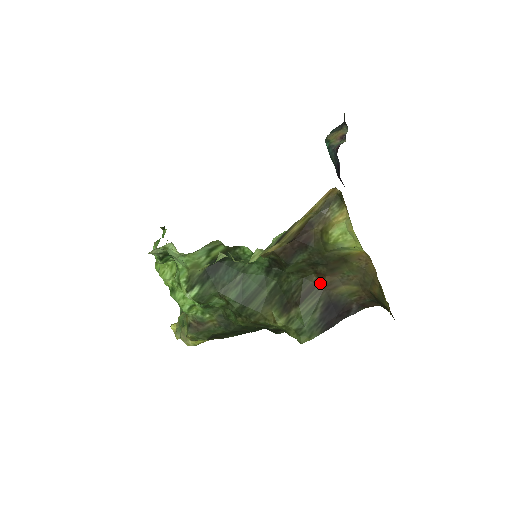
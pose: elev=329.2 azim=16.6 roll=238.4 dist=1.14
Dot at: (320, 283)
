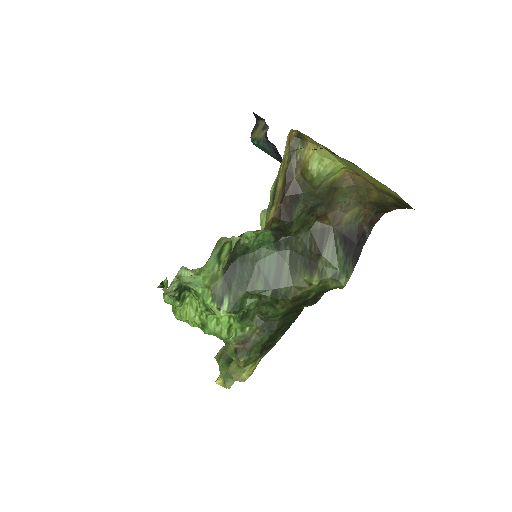
Dot at: (326, 225)
